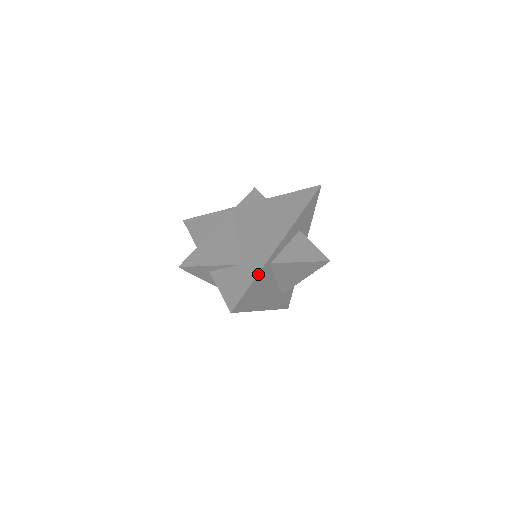
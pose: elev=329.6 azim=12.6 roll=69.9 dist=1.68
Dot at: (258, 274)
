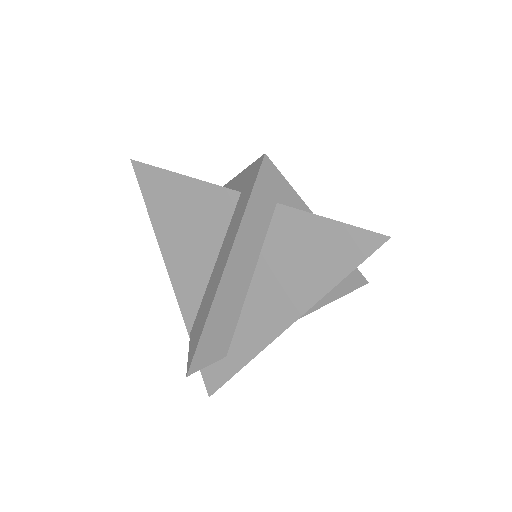
Dot at: occluded
